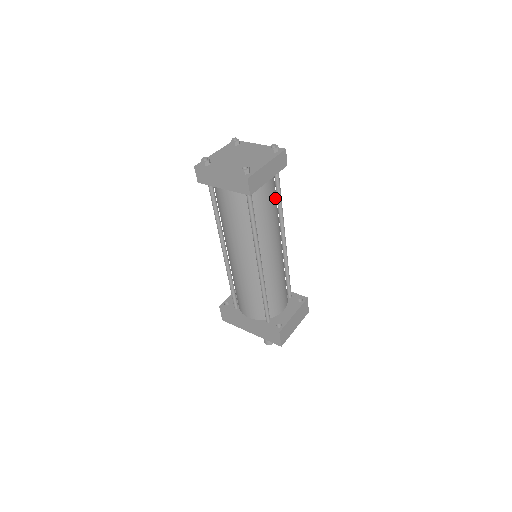
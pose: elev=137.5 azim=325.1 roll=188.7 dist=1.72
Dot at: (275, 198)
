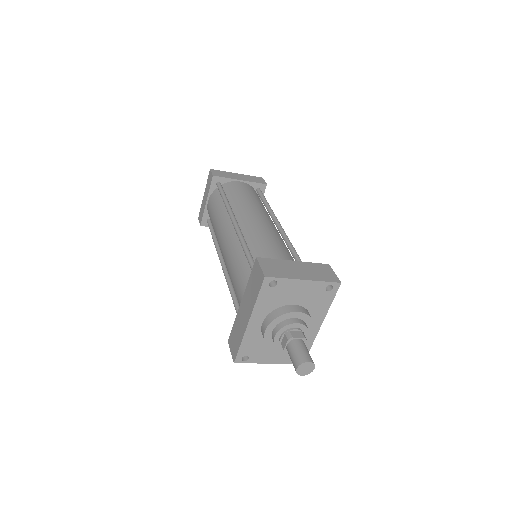
Dot at: (255, 196)
